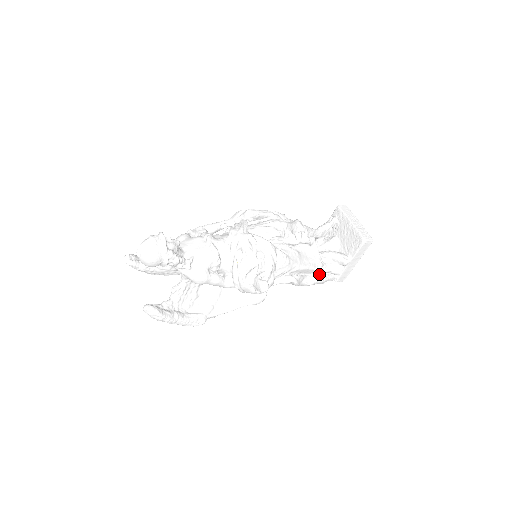
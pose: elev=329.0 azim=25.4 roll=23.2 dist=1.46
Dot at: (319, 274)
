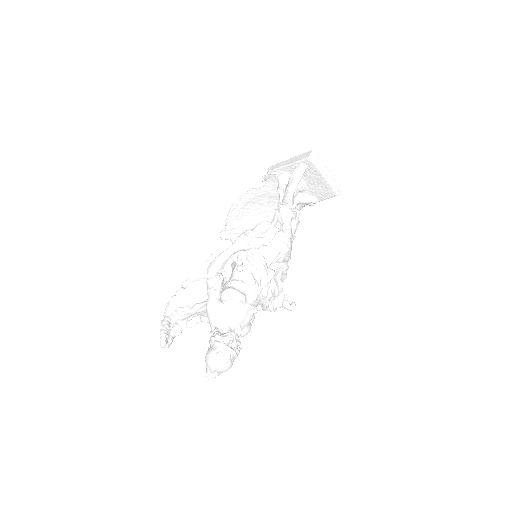
Dot at: occluded
